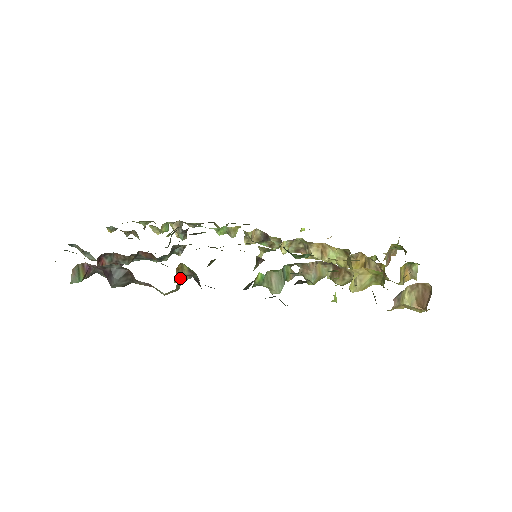
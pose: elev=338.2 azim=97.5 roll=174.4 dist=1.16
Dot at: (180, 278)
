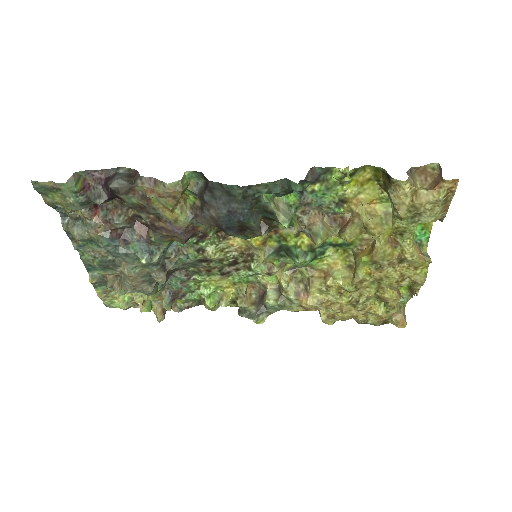
Dot at: (186, 179)
